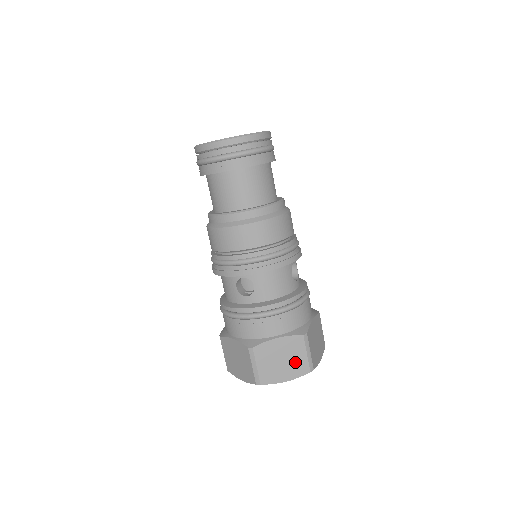
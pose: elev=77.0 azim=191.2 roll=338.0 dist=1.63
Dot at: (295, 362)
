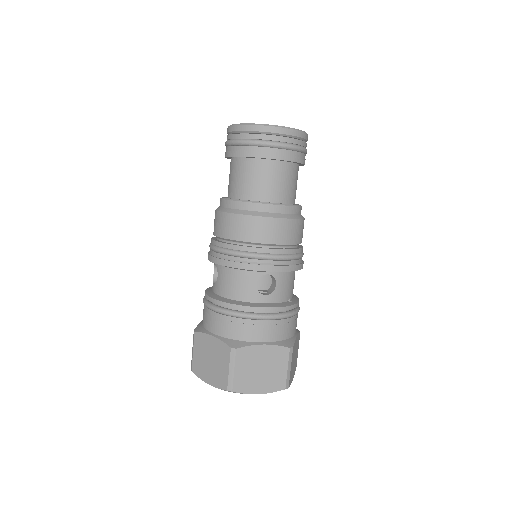
Dot at: (219, 370)
